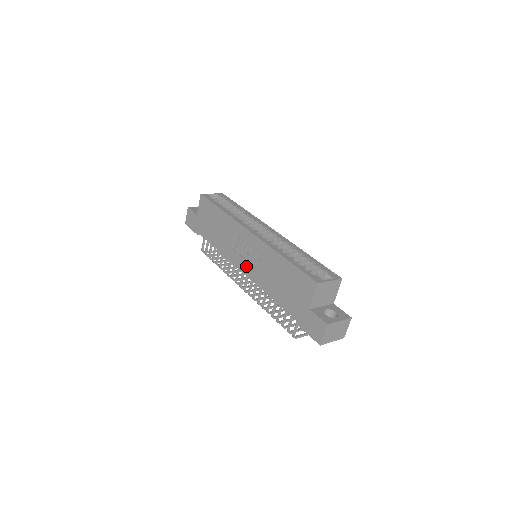
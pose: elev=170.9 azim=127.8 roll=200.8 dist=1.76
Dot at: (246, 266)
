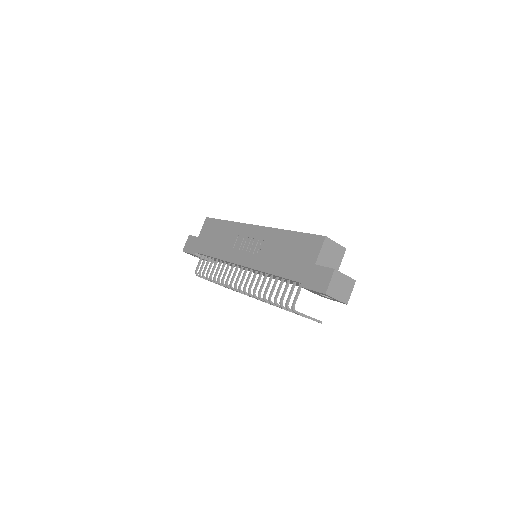
Dot at: (247, 258)
